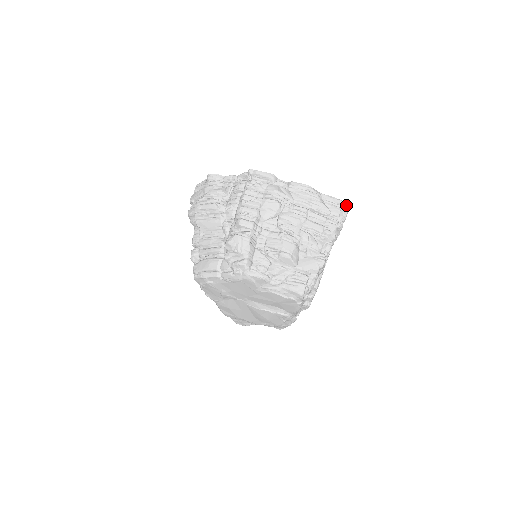
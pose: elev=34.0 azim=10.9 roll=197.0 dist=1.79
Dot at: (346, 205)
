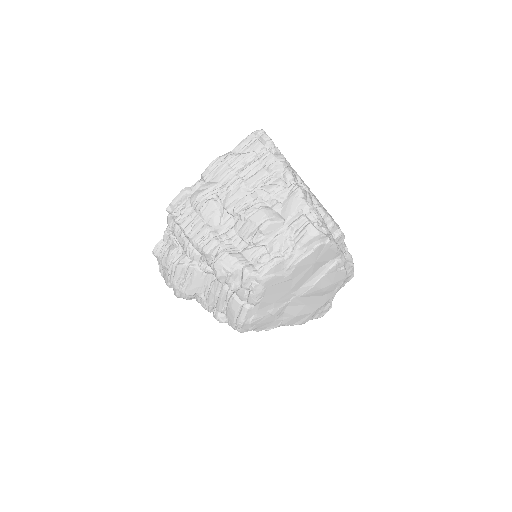
Dot at: (258, 132)
